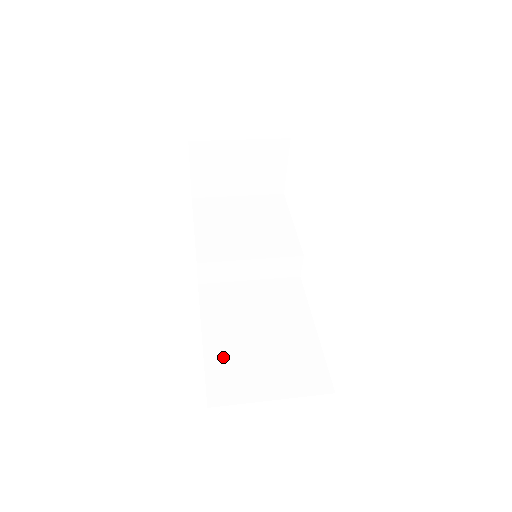
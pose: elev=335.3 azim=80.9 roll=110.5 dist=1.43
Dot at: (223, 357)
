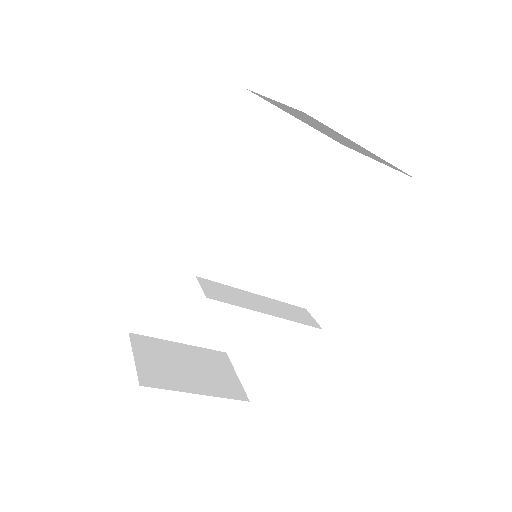
Dot at: occluded
